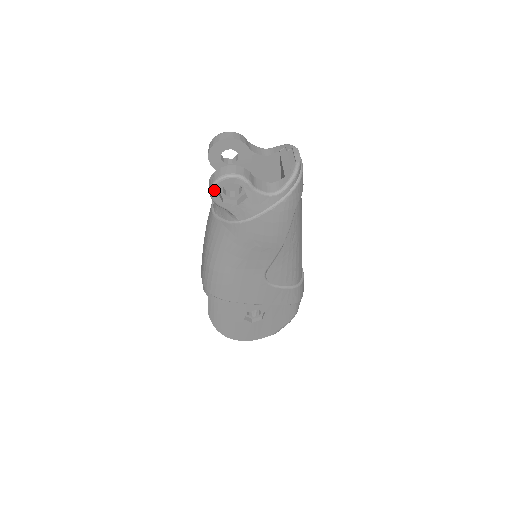
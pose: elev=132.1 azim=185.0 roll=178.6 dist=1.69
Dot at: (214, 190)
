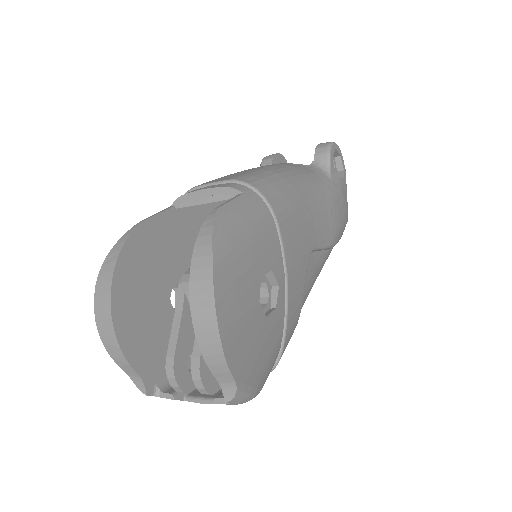
Dot at: (335, 145)
